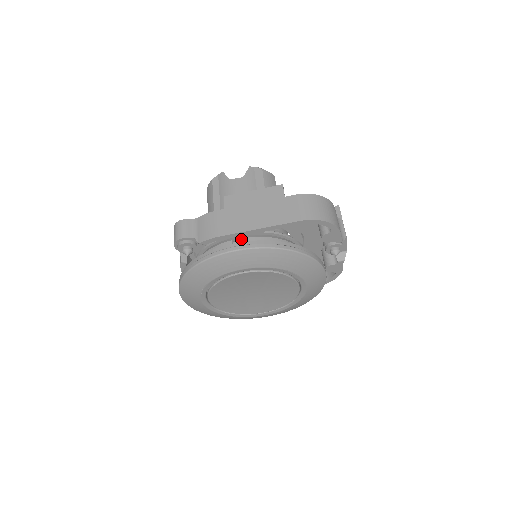
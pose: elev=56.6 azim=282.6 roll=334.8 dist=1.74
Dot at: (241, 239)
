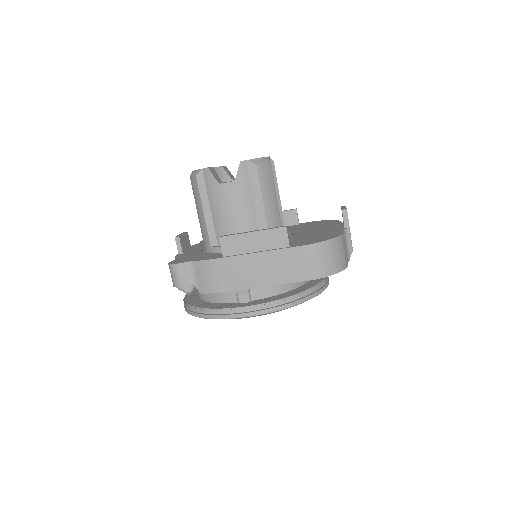
Dot at: (245, 289)
